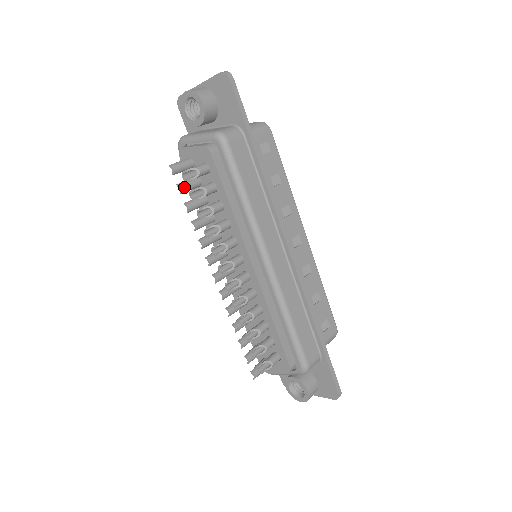
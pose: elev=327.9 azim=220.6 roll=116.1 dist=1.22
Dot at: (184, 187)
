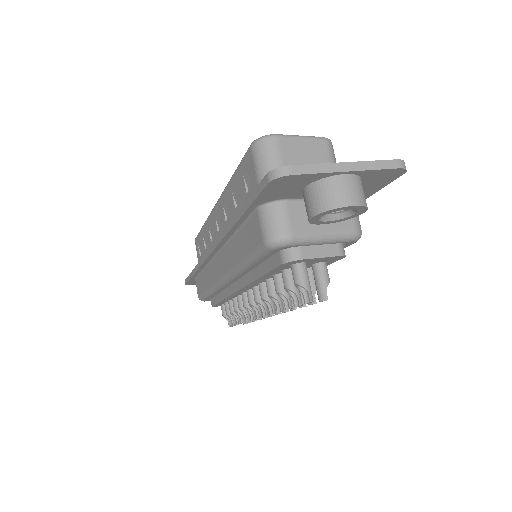
Dot at: (301, 299)
